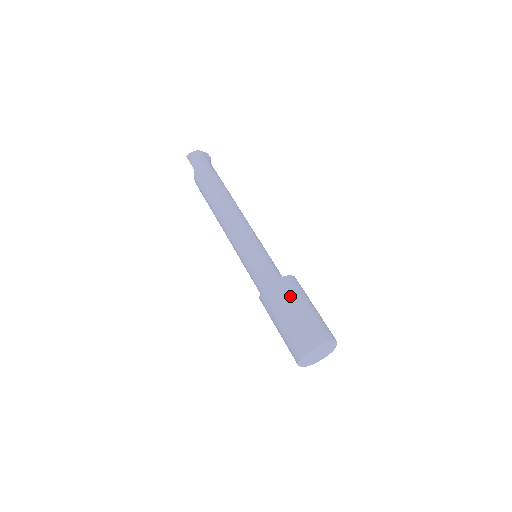
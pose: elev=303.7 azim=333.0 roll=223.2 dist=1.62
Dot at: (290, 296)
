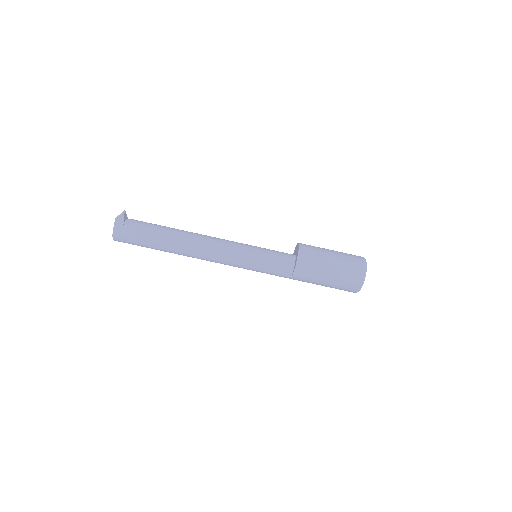
Dot at: (312, 279)
